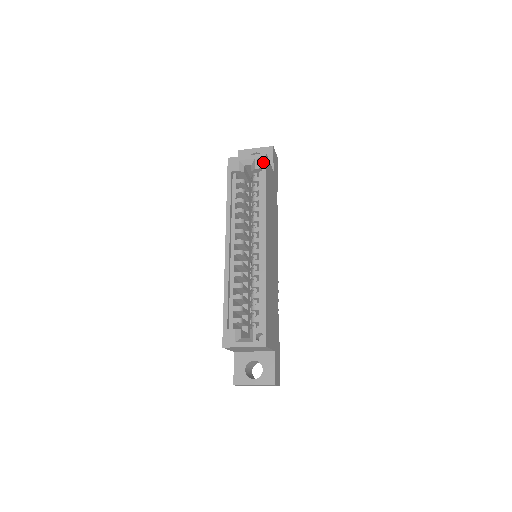
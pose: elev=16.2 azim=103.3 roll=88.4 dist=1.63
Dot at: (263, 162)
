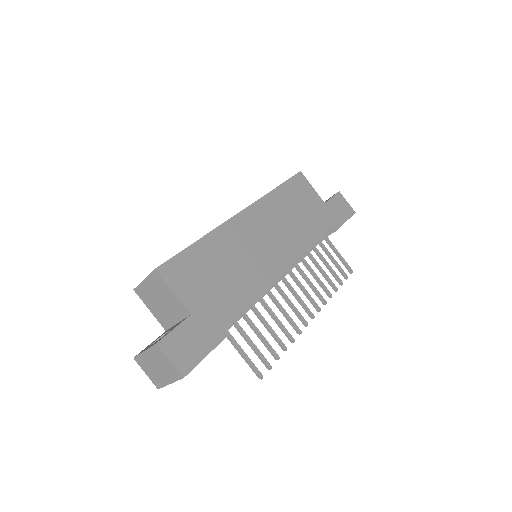
Dot at: (293, 176)
